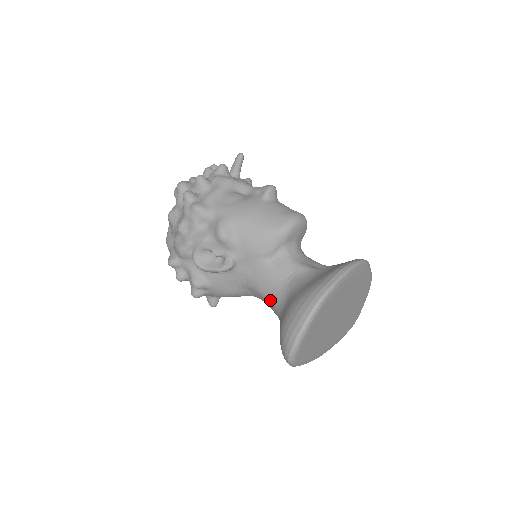
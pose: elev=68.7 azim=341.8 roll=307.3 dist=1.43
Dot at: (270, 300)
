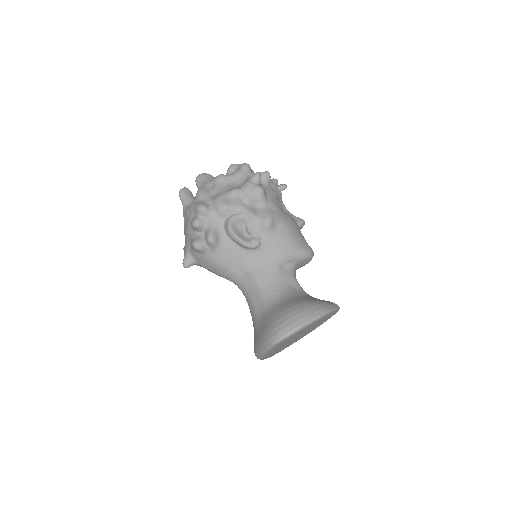
Dot at: (265, 291)
